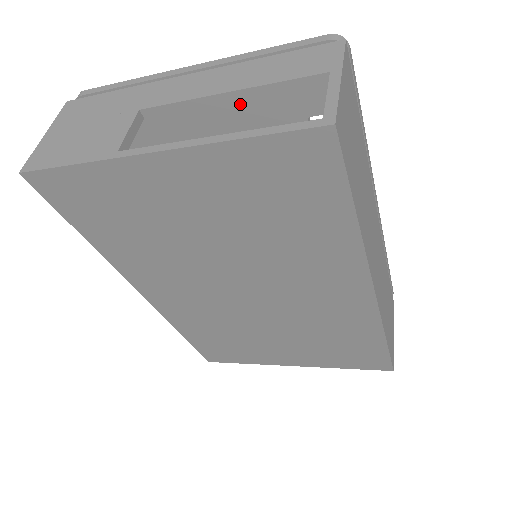
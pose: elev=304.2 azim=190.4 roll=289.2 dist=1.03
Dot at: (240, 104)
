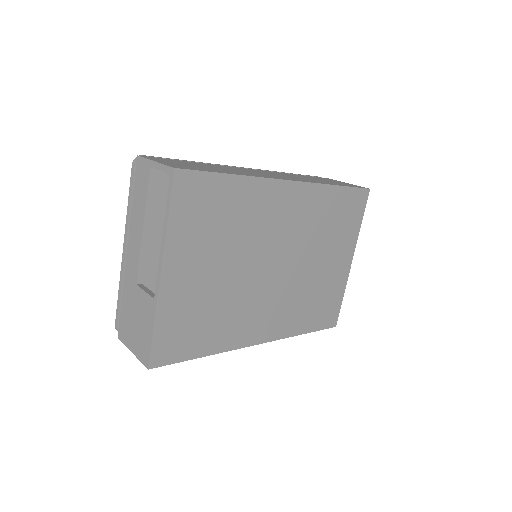
Dot at: (154, 229)
